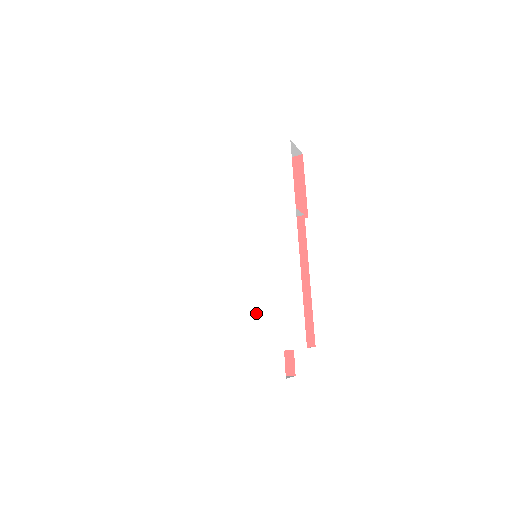
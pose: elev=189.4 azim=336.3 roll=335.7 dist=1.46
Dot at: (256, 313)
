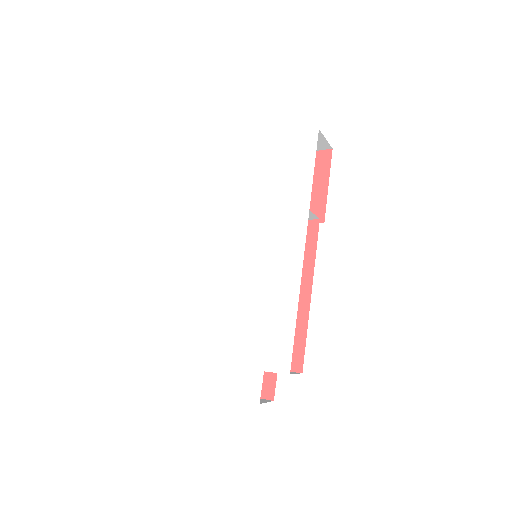
Dot at: (242, 321)
